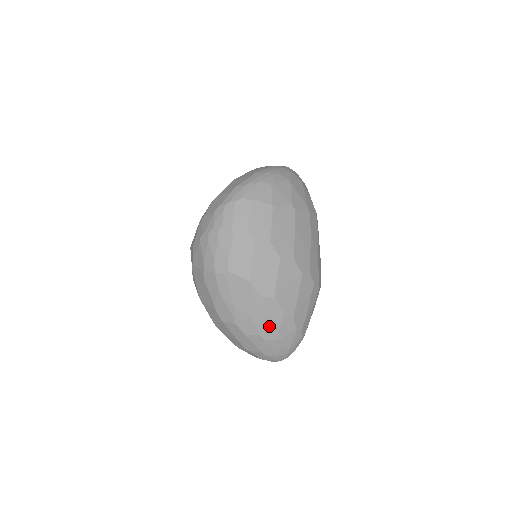
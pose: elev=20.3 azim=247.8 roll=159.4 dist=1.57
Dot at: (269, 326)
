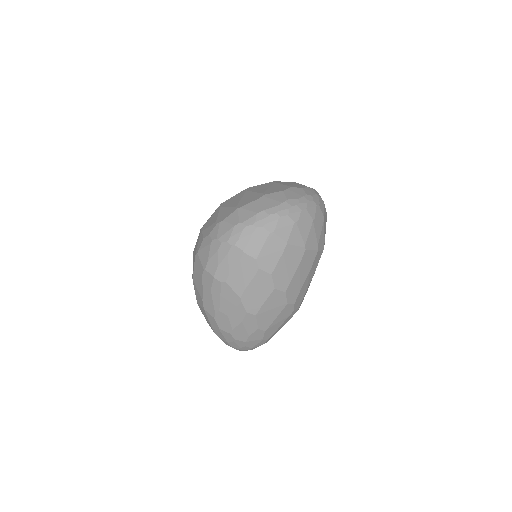
Dot at: (242, 331)
